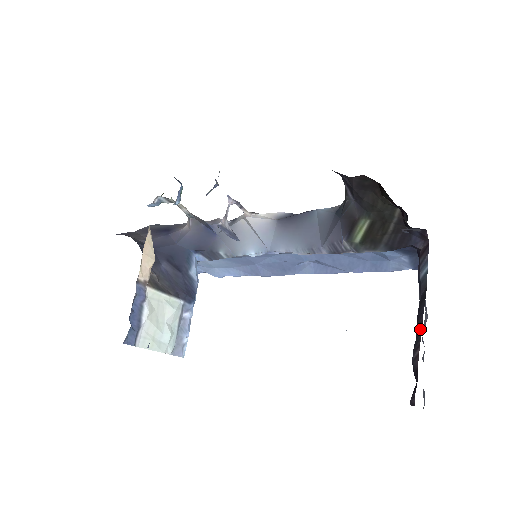
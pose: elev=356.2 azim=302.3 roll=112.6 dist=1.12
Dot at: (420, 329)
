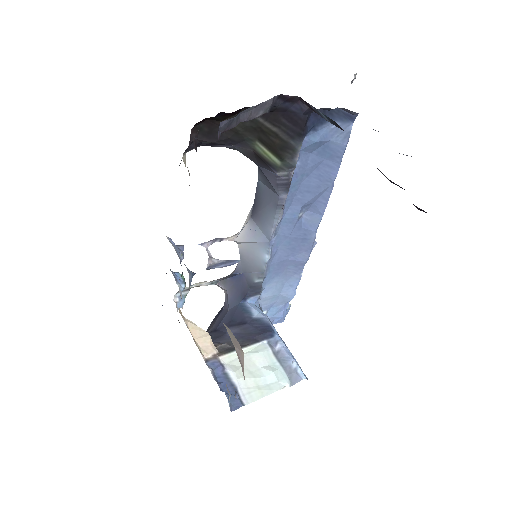
Dot at: occluded
